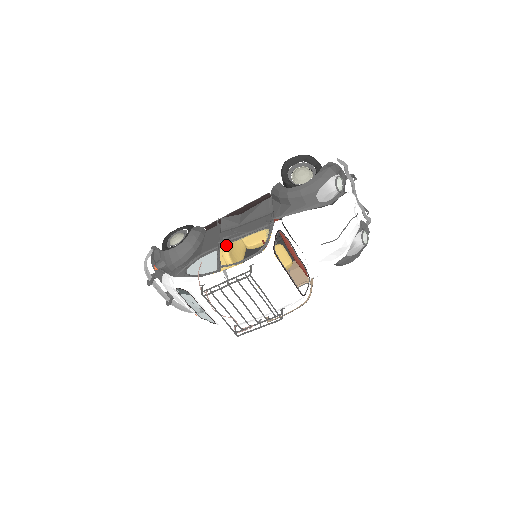
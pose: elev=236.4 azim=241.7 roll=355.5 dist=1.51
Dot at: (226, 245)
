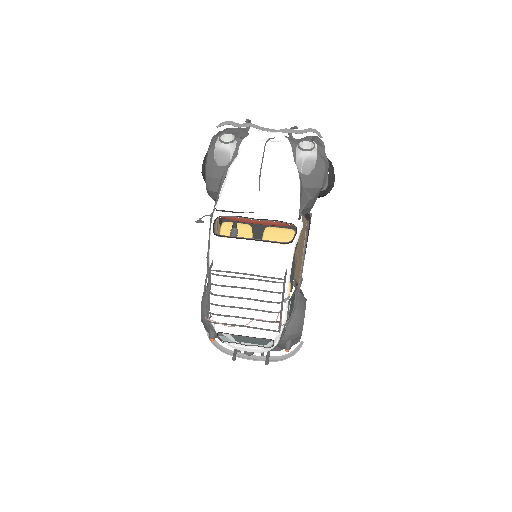
Dot at: occluded
